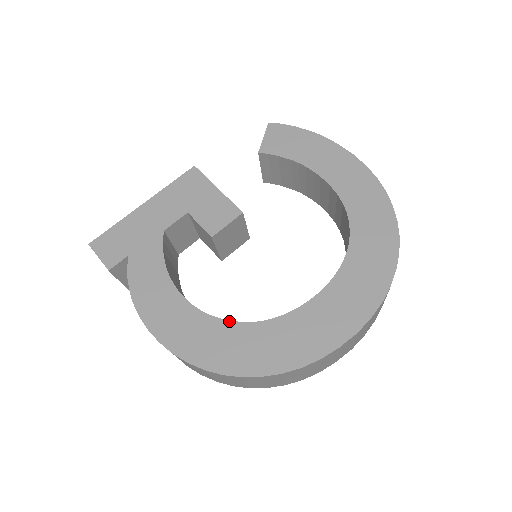
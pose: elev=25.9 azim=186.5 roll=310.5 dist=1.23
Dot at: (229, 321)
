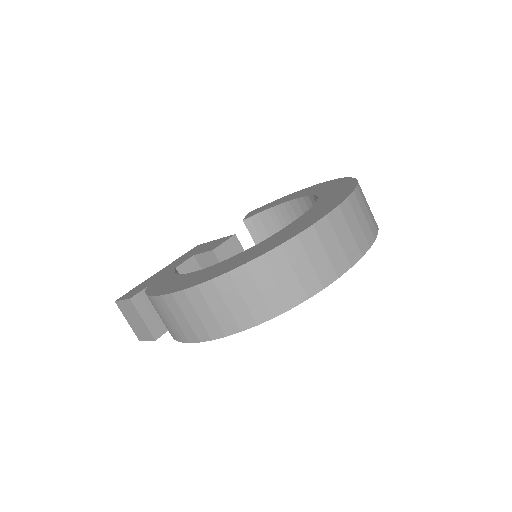
Dot at: (231, 257)
